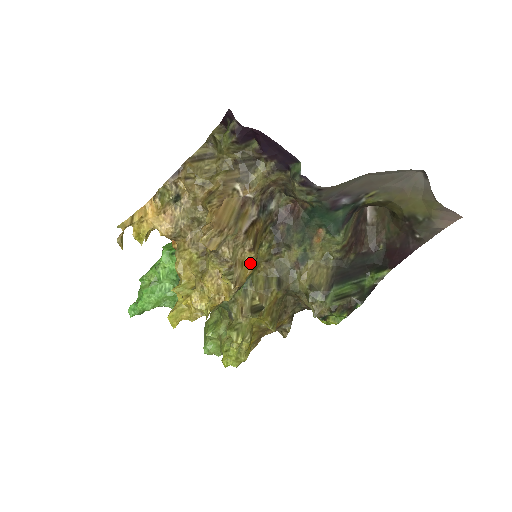
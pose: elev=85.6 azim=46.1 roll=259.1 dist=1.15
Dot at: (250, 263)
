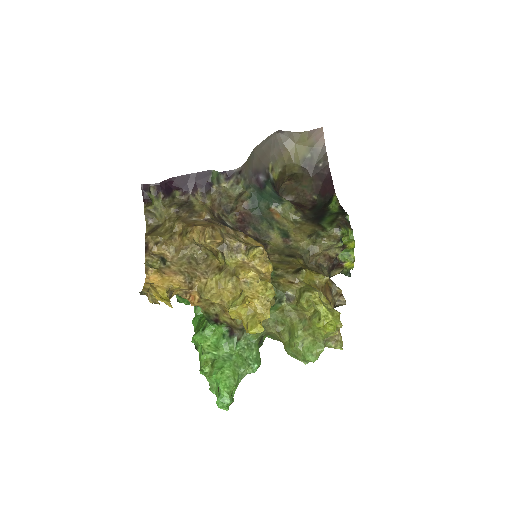
Dot at: (255, 243)
